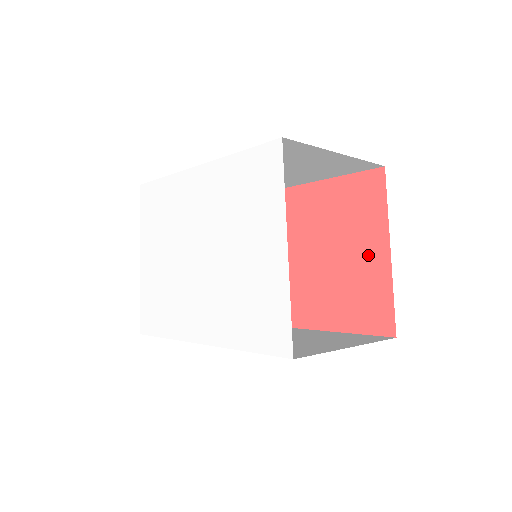
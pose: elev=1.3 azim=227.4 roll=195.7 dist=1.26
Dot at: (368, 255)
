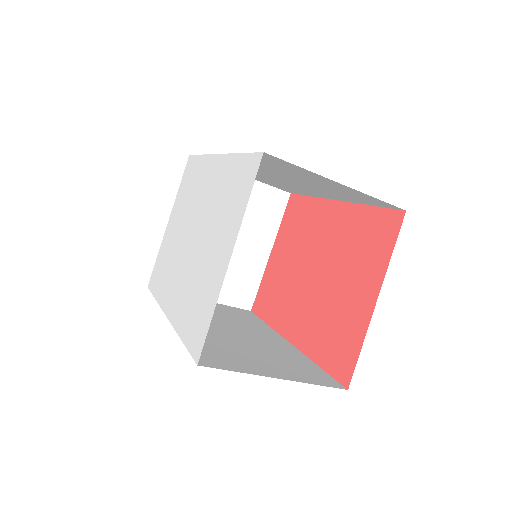
Dot at: (359, 296)
